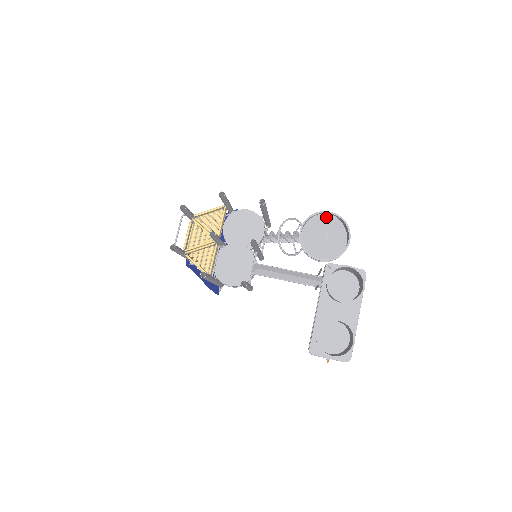
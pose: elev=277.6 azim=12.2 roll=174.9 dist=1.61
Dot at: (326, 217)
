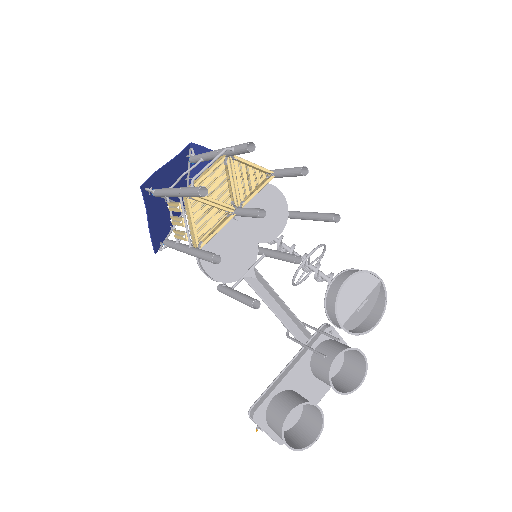
Dot at: (375, 283)
